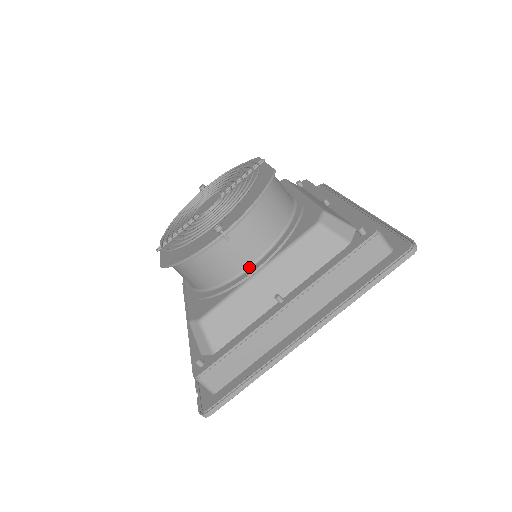
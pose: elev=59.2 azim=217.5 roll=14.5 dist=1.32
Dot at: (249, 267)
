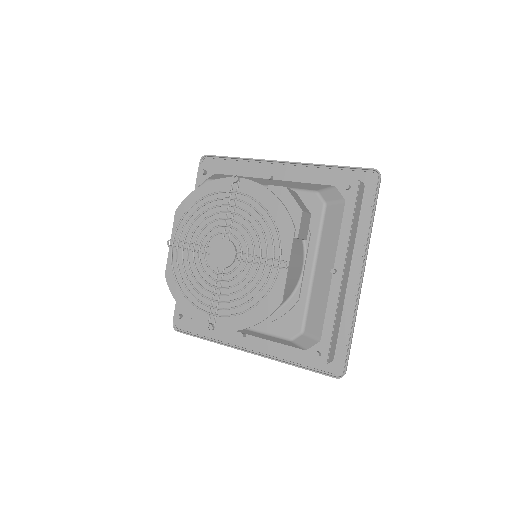
Dot at: occluded
